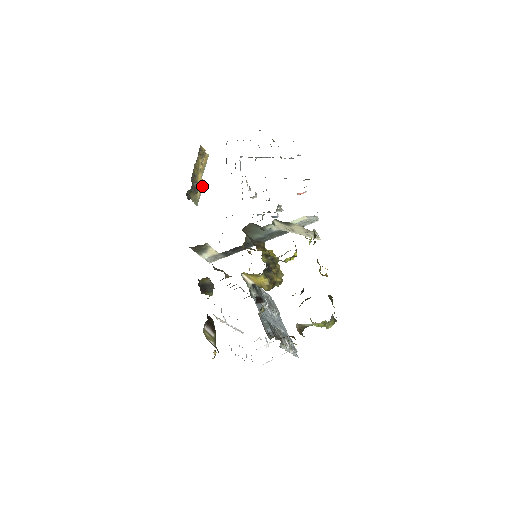
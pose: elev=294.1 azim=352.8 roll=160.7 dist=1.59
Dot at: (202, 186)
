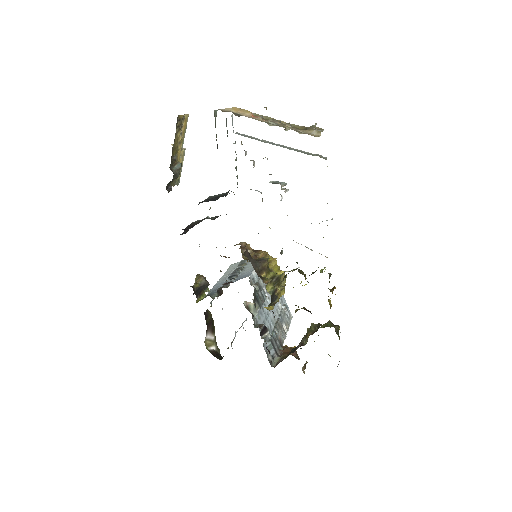
Dot at: (183, 157)
